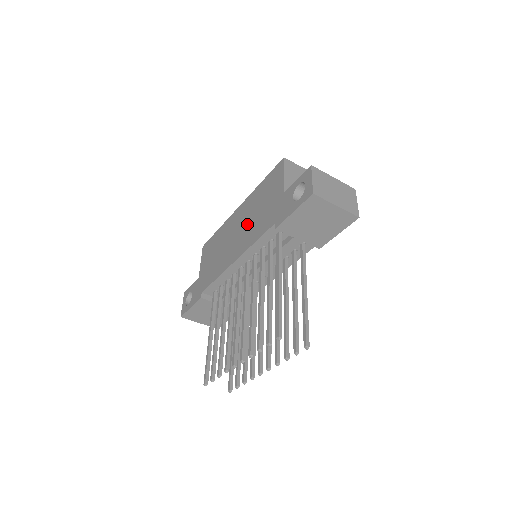
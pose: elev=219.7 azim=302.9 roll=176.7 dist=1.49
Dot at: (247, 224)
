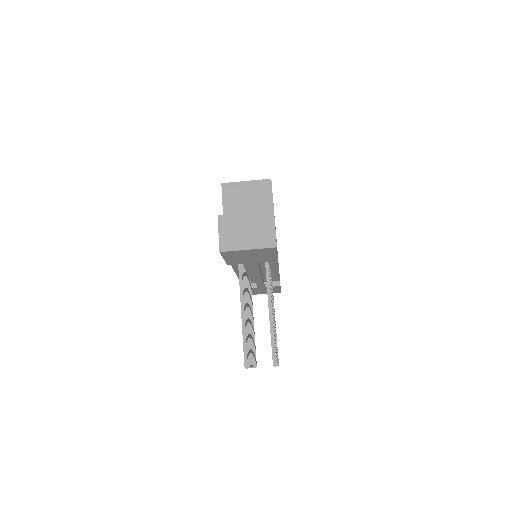
Dot at: occluded
